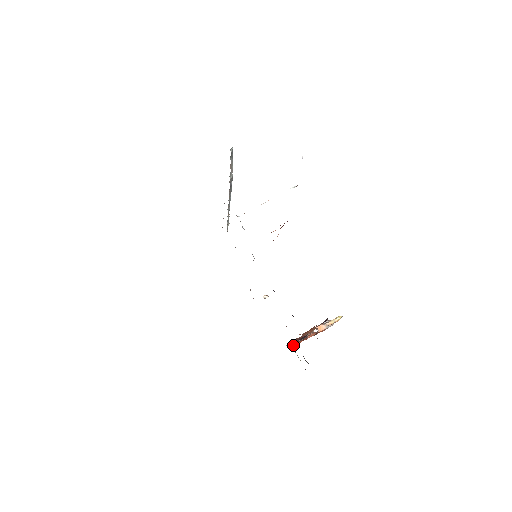
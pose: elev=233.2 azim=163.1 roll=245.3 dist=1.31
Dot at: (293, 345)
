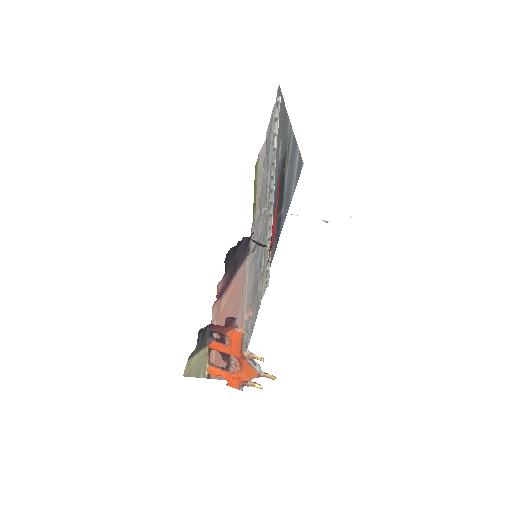
Dot at: (213, 367)
